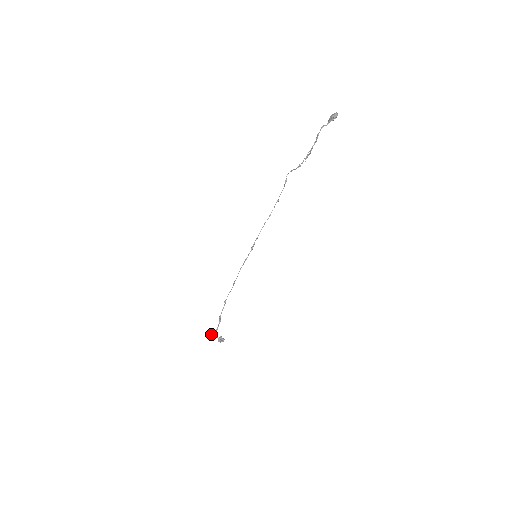
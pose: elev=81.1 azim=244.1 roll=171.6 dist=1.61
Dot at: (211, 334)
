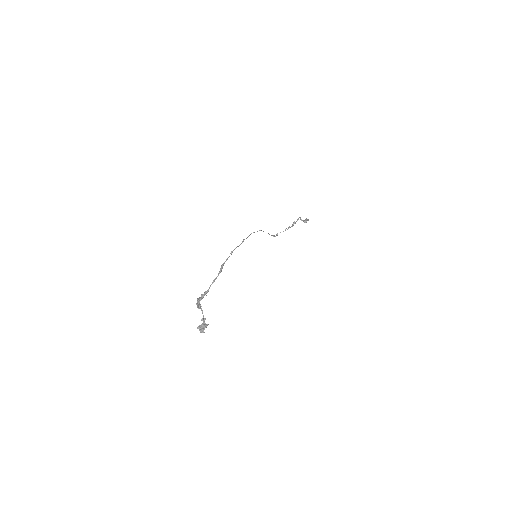
Dot at: (198, 299)
